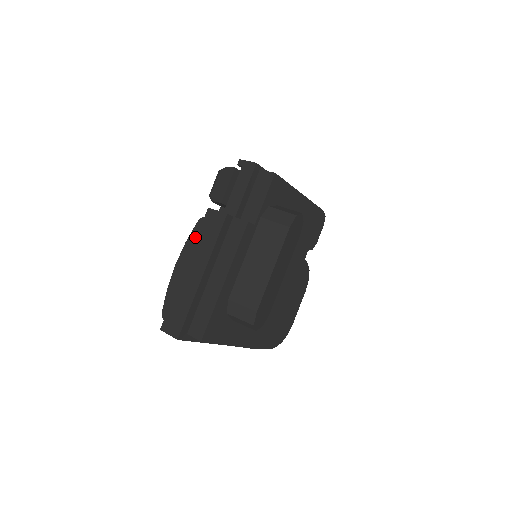
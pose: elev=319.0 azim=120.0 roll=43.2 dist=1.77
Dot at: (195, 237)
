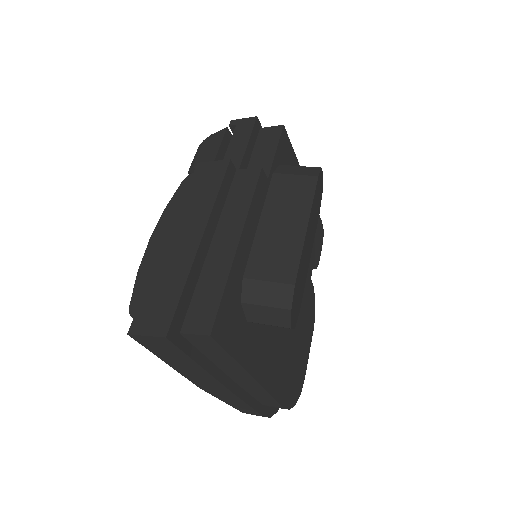
Dot at: (181, 198)
